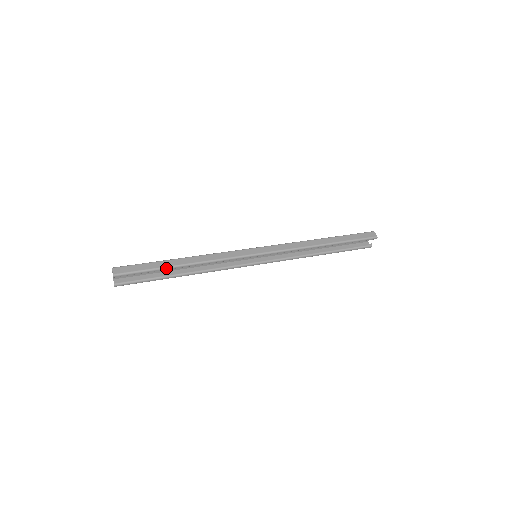
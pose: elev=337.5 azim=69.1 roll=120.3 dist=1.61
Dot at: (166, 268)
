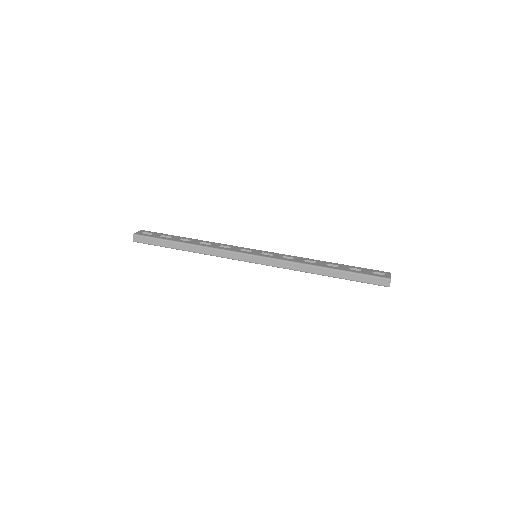
Dot at: (172, 248)
